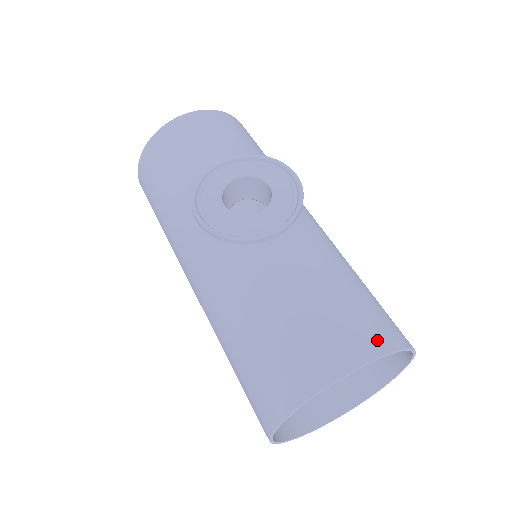
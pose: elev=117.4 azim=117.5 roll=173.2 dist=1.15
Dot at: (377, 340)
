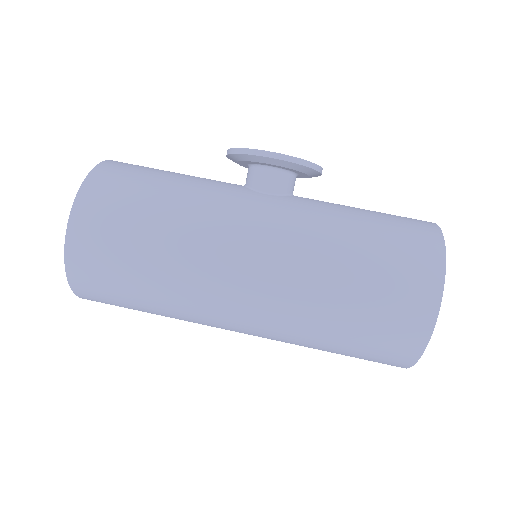
Dot at: occluded
